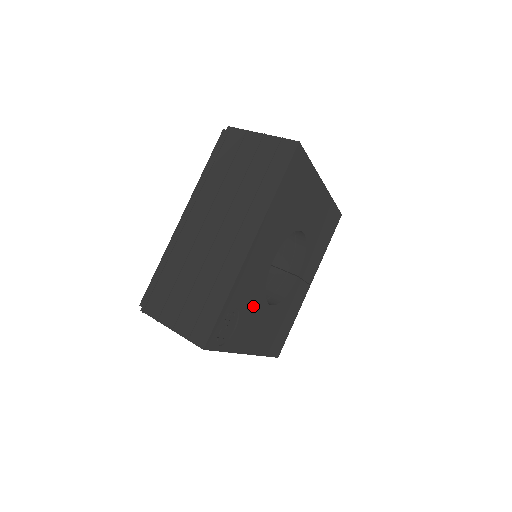
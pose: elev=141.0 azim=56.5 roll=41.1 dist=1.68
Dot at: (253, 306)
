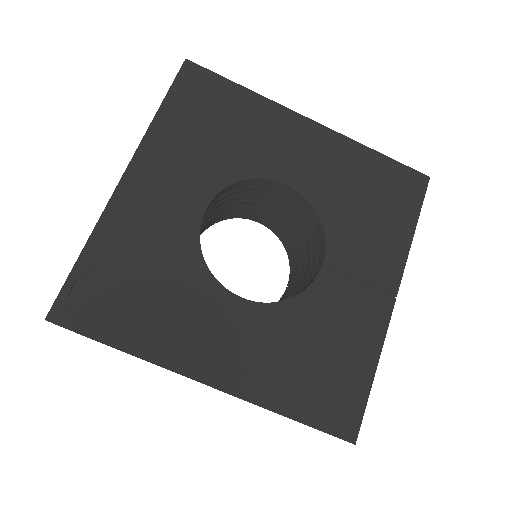
Dot at: (177, 283)
